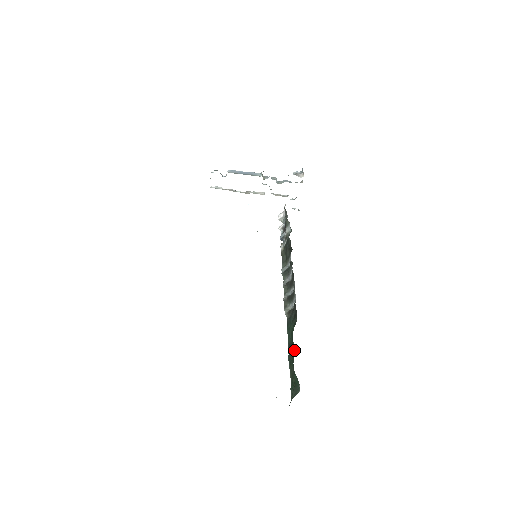
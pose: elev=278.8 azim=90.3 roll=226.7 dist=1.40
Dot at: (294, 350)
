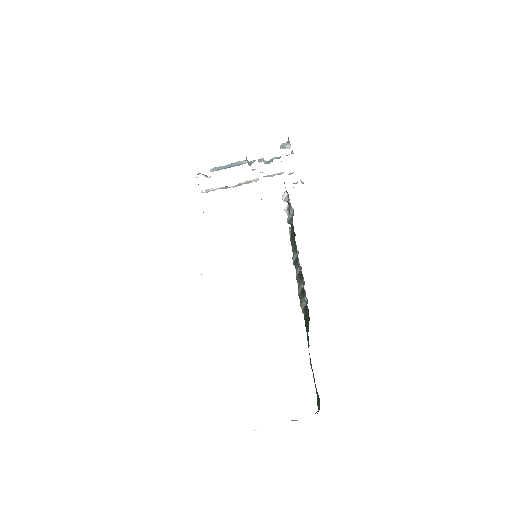
Dot at: occluded
